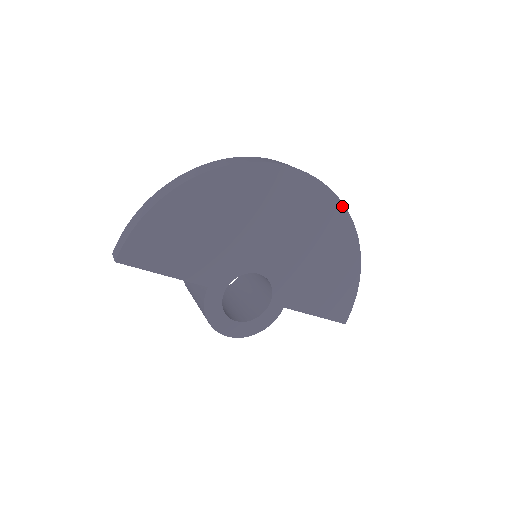
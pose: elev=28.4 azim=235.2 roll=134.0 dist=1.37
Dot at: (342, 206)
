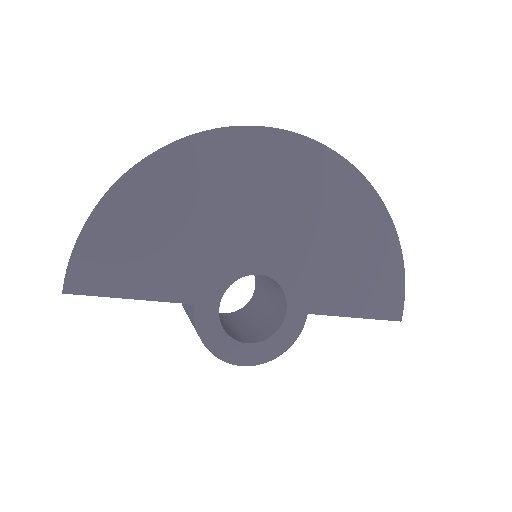
Dot at: (347, 164)
